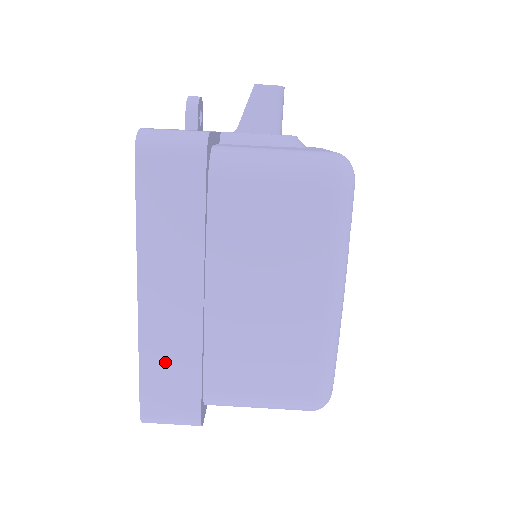
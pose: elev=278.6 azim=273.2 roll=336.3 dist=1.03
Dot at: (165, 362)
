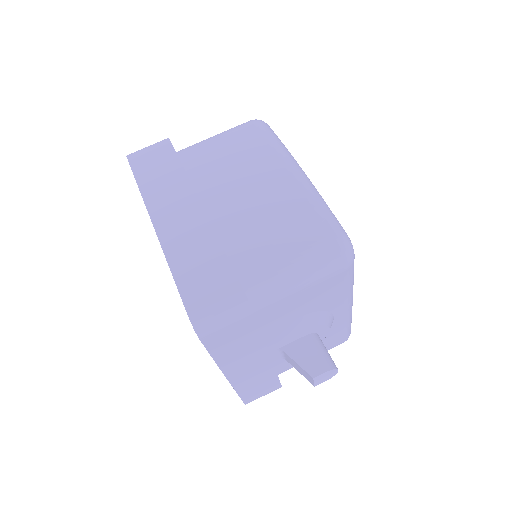
Dot at: (192, 260)
